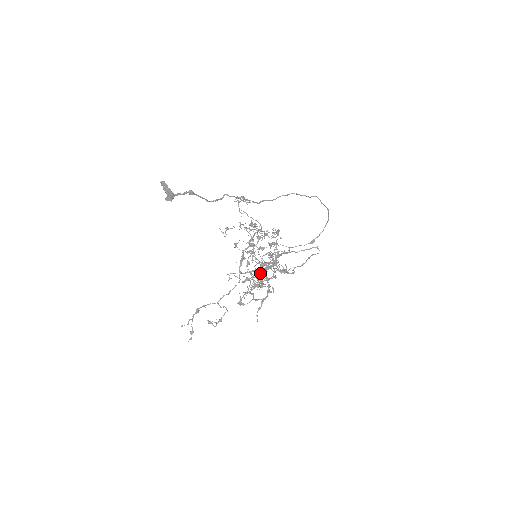
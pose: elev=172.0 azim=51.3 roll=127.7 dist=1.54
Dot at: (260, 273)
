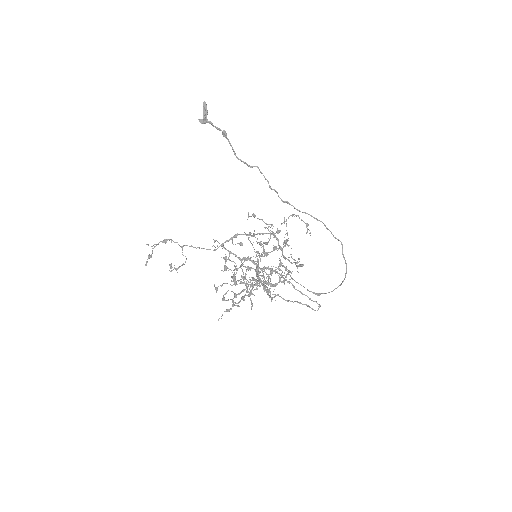
Dot at: (257, 285)
